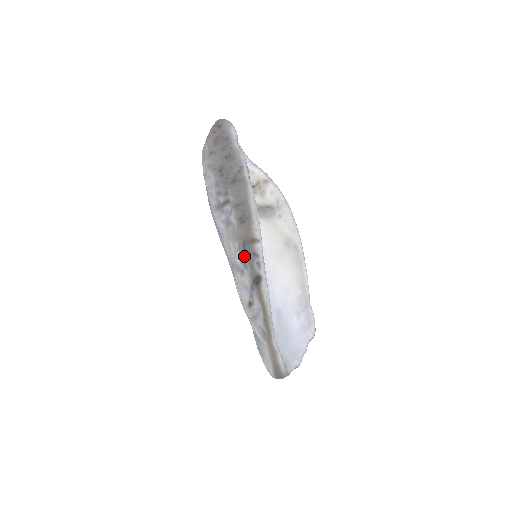
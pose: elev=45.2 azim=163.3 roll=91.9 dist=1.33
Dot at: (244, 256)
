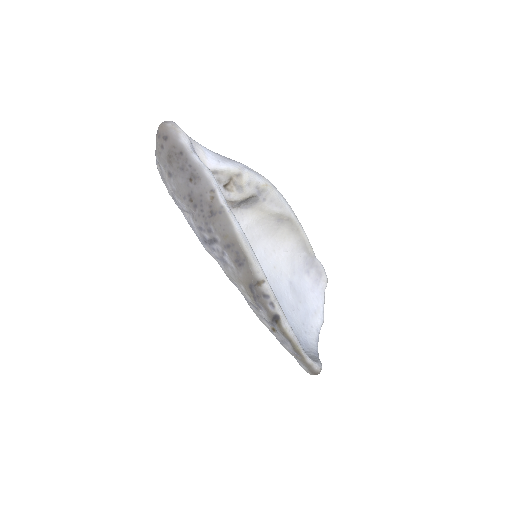
Dot at: (255, 299)
